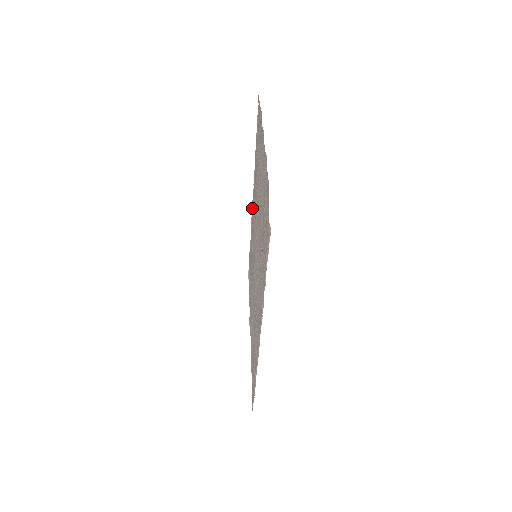
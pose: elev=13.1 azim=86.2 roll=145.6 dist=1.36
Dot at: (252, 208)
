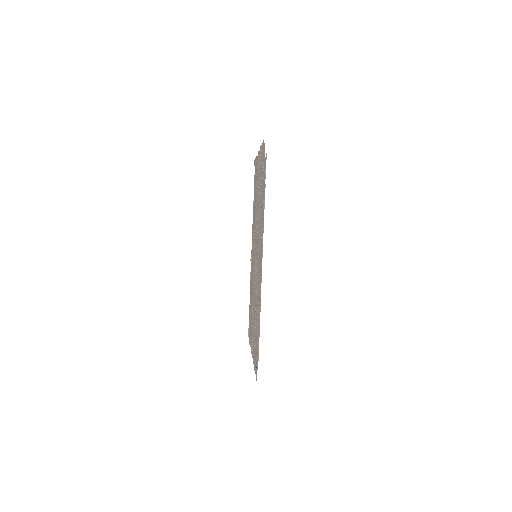
Dot at: (251, 258)
